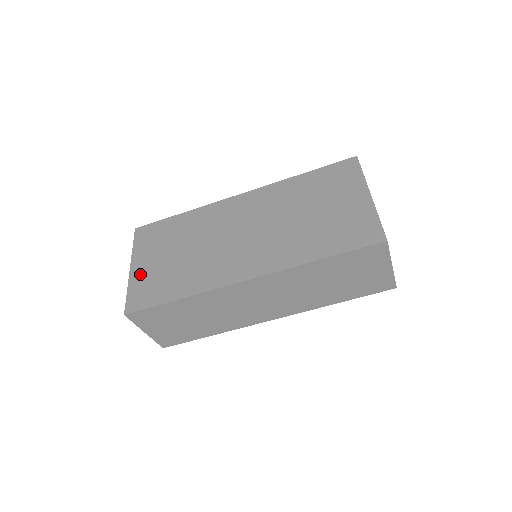
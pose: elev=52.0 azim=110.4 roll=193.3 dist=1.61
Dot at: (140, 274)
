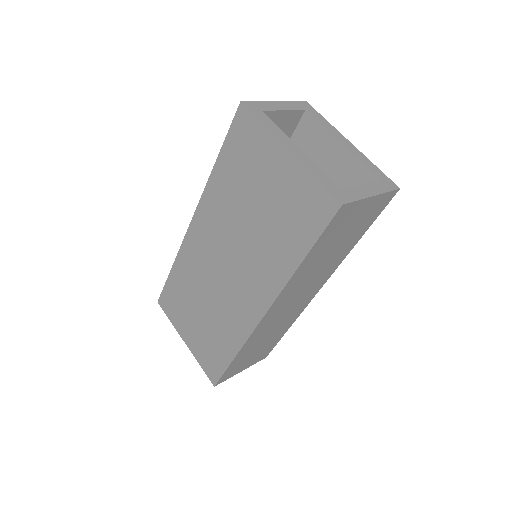
Dot at: (194, 345)
